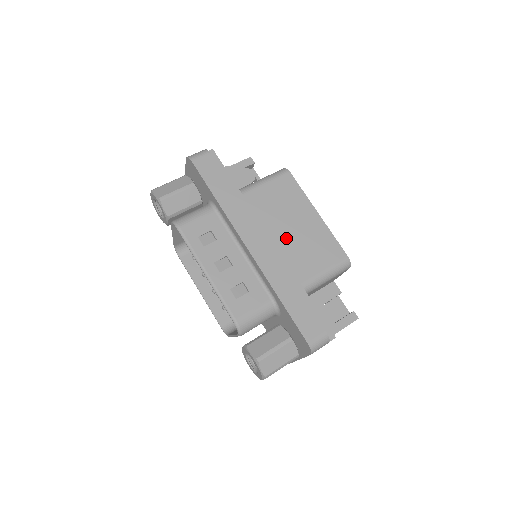
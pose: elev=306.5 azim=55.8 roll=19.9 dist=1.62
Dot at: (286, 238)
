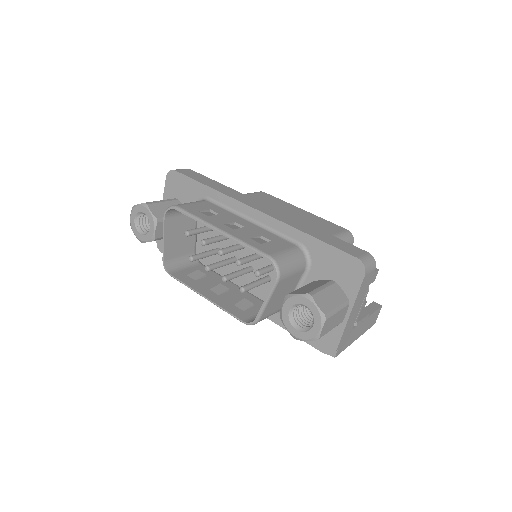
Dot at: occluded
